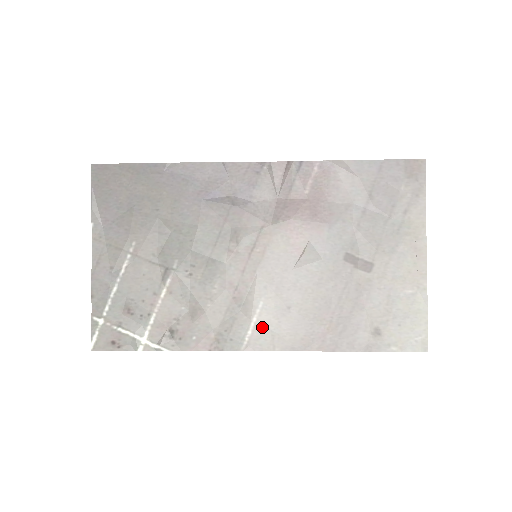
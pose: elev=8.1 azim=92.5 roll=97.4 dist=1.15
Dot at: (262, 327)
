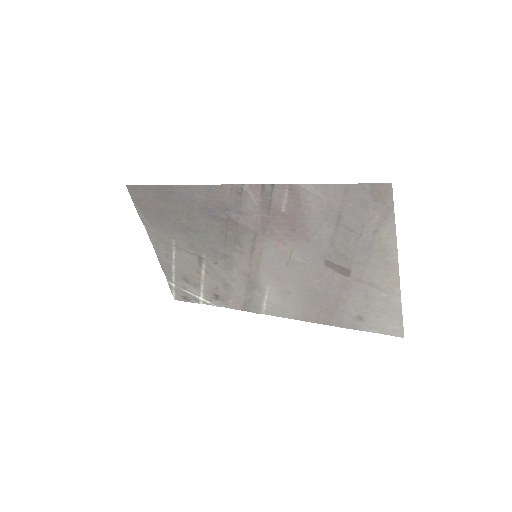
Dot at: (272, 302)
